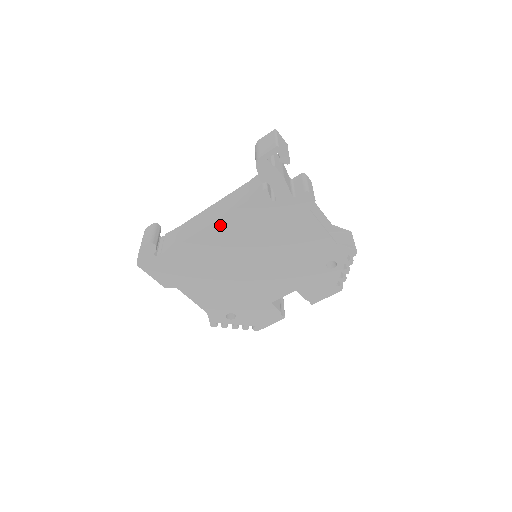
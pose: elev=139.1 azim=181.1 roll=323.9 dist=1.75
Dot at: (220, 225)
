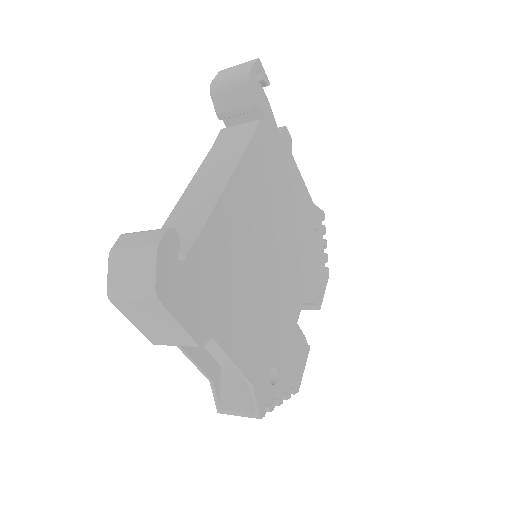
Dot at: (238, 180)
